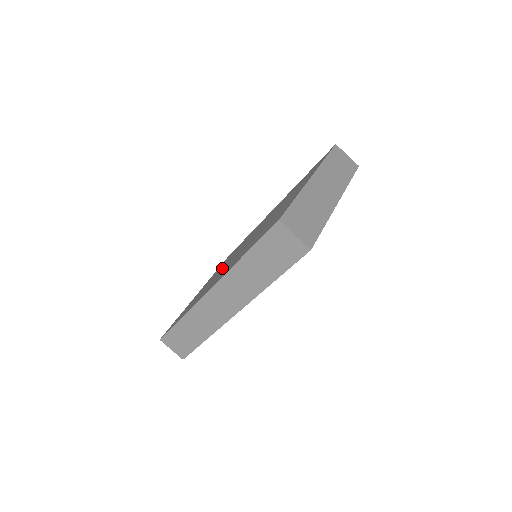
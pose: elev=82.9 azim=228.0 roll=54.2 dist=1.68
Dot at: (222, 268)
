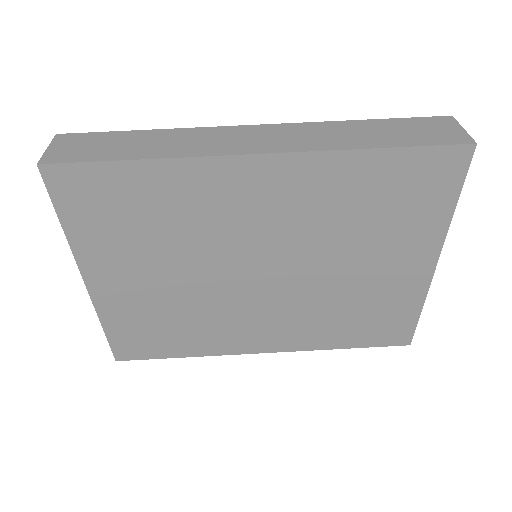
Dot at: occluded
